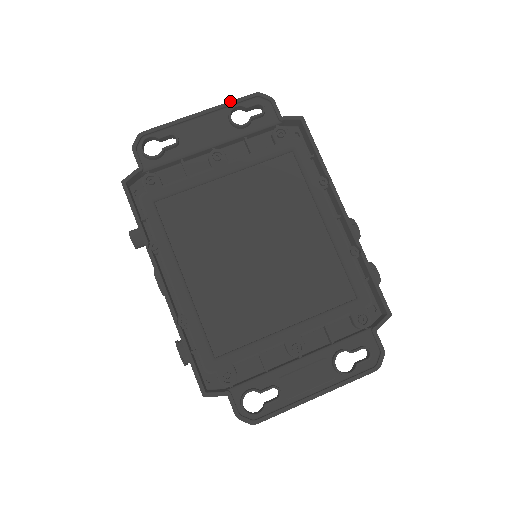
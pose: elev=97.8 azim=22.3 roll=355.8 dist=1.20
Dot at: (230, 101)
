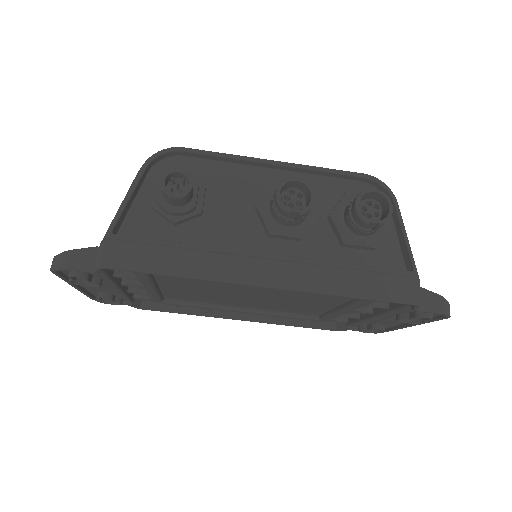
Dot at: occluded
